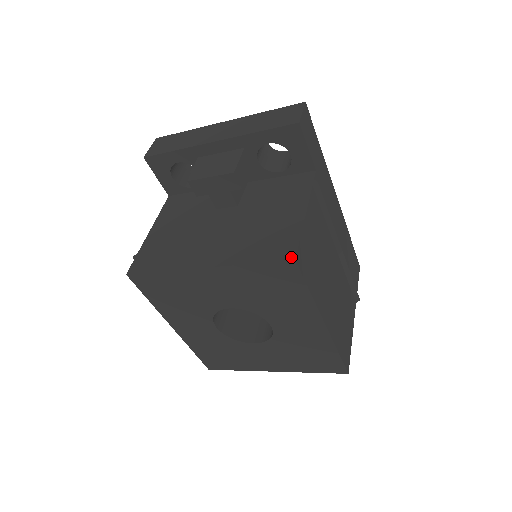
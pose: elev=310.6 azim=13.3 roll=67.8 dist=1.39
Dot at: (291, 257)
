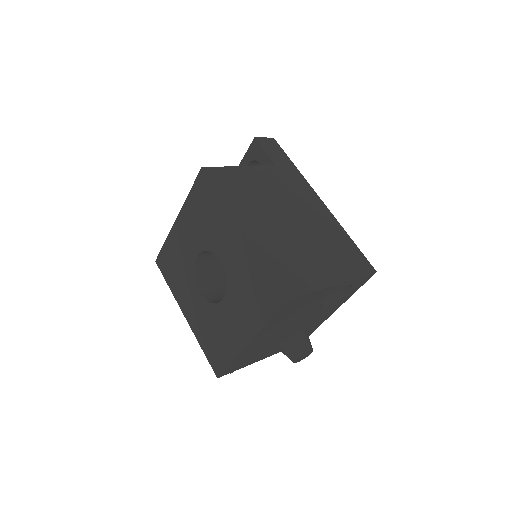
Dot at: (203, 169)
